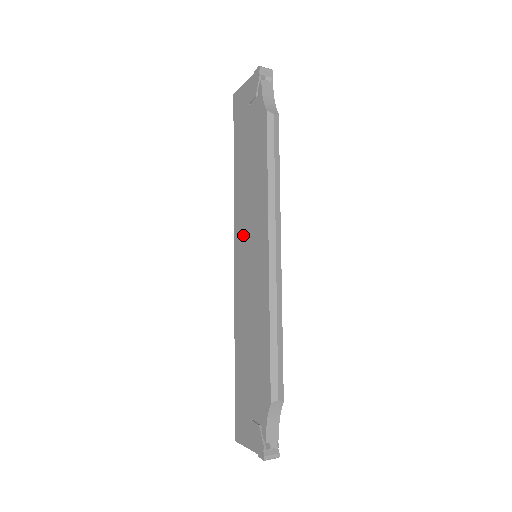
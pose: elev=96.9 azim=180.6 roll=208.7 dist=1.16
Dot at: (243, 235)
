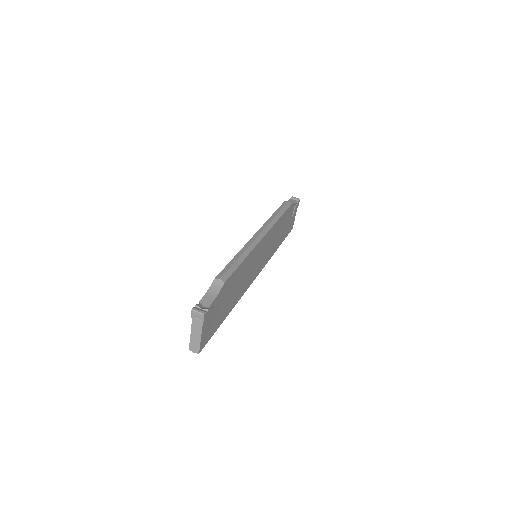
Dot at: occluded
